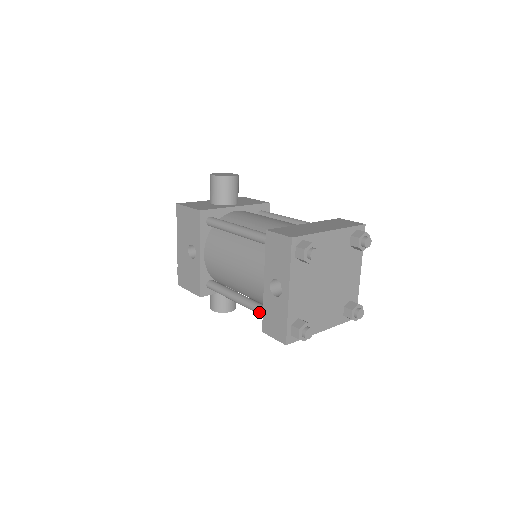
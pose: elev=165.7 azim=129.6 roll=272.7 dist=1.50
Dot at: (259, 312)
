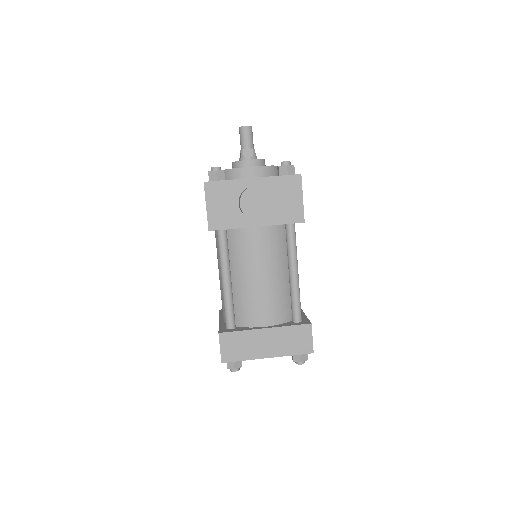
Dot at: occluded
